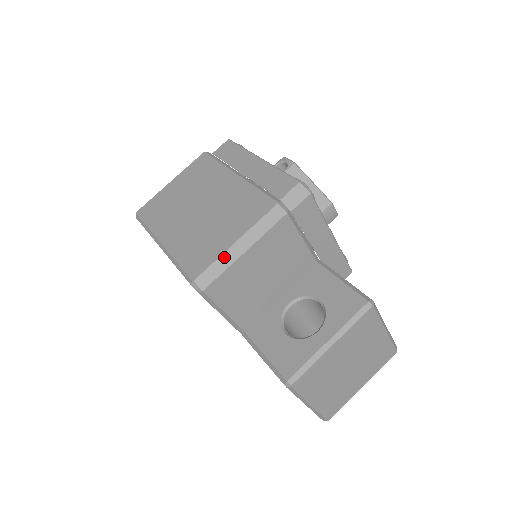
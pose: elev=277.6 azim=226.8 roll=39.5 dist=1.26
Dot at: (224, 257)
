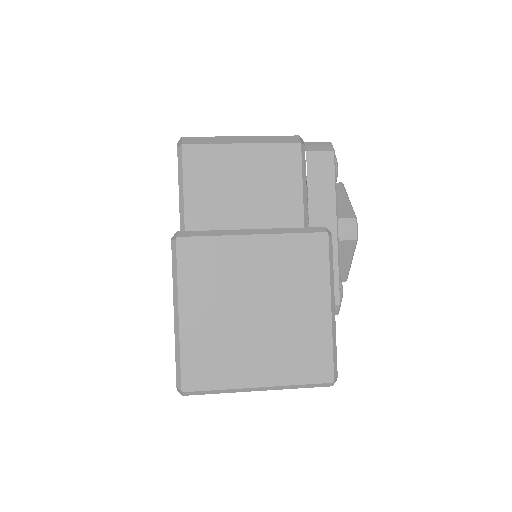
Dot at: (222, 138)
